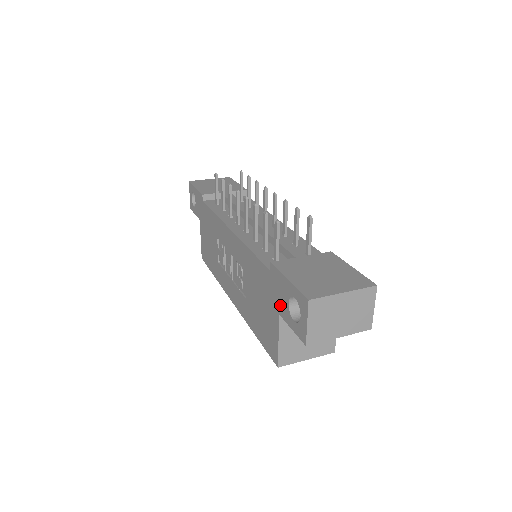
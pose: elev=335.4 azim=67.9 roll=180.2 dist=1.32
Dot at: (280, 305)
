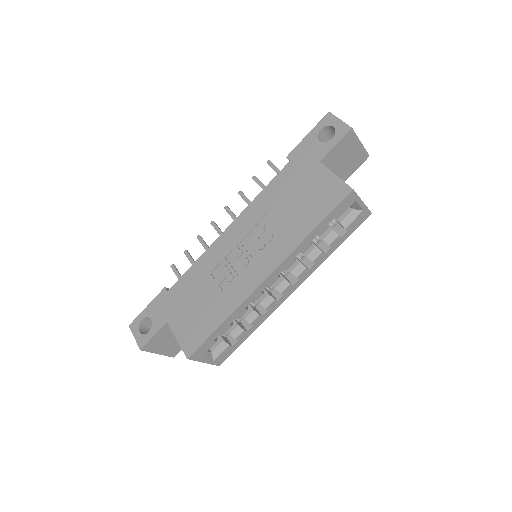
Dot at: (315, 155)
